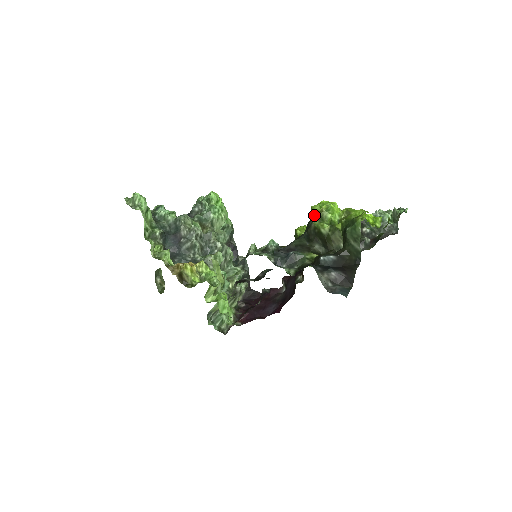
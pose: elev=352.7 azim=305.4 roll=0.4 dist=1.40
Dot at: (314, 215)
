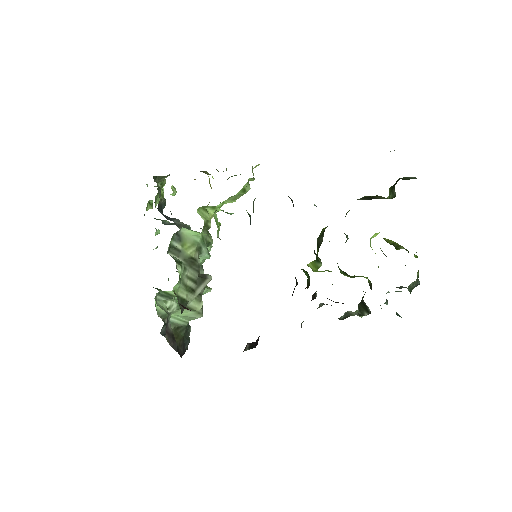
Dot at: occluded
